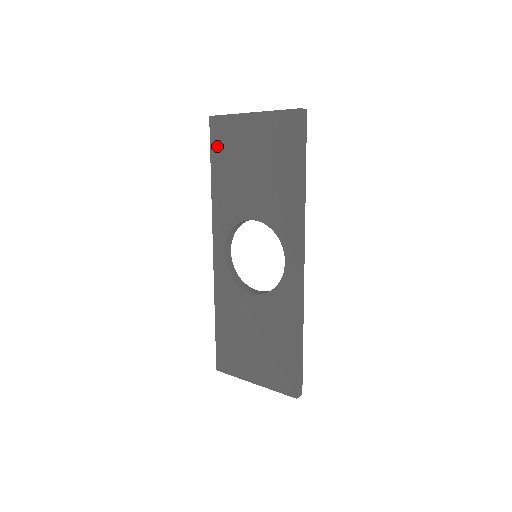
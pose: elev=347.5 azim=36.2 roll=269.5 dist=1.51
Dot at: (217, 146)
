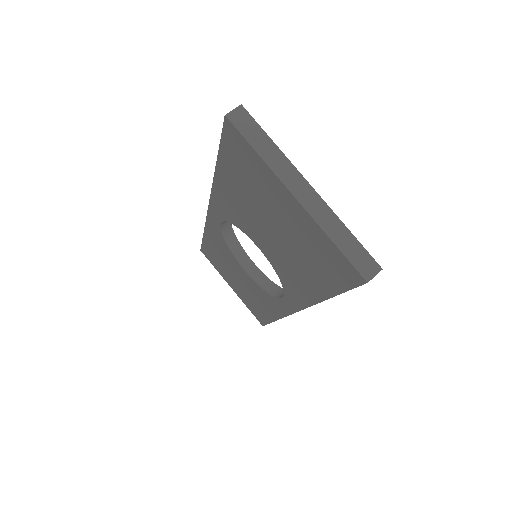
Dot at: (230, 157)
